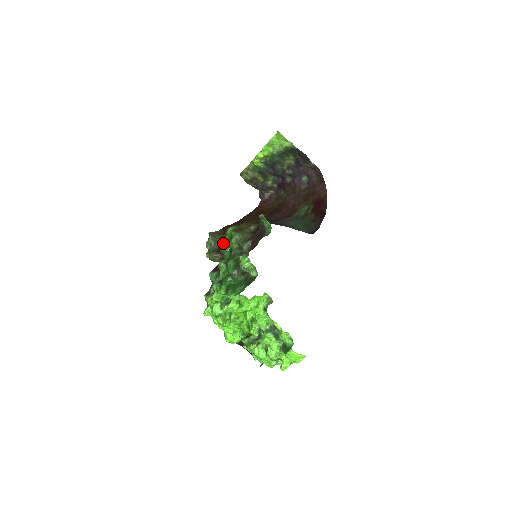
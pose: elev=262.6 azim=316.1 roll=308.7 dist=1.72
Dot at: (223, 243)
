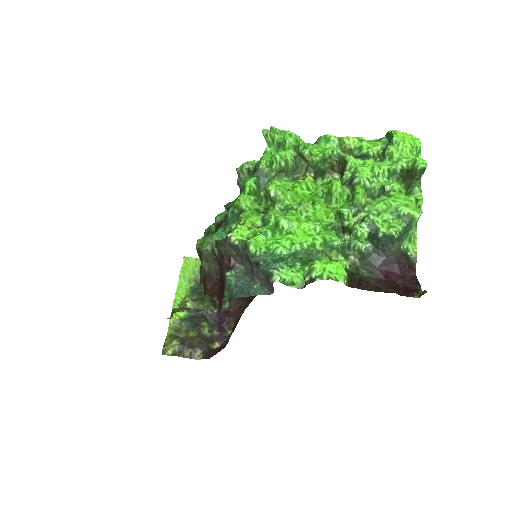
Dot at: occluded
